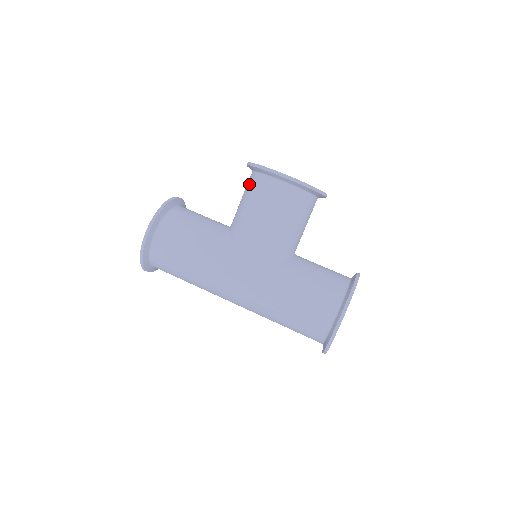
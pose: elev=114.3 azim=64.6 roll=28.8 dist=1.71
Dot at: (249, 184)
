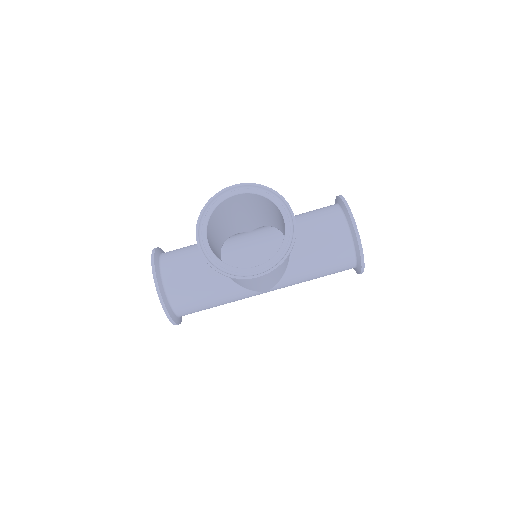
Dot at: occluded
